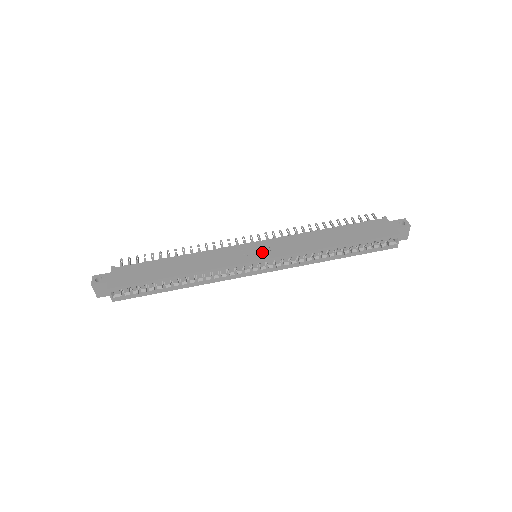
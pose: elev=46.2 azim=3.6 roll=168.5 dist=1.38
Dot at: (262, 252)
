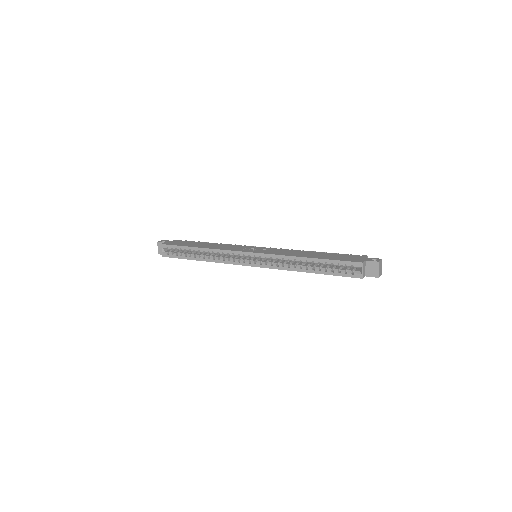
Dot at: (257, 250)
